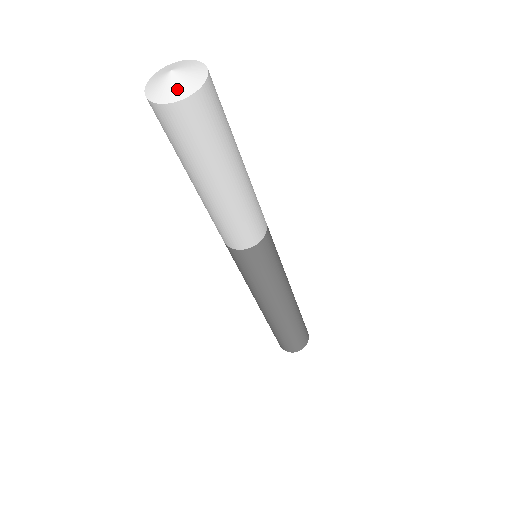
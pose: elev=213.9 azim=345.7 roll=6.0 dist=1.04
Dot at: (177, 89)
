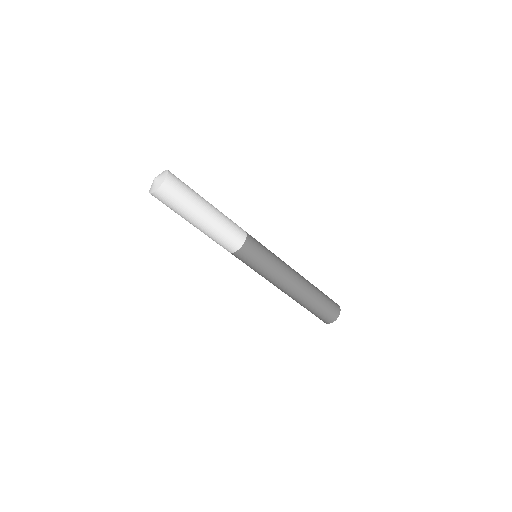
Dot at: (155, 186)
